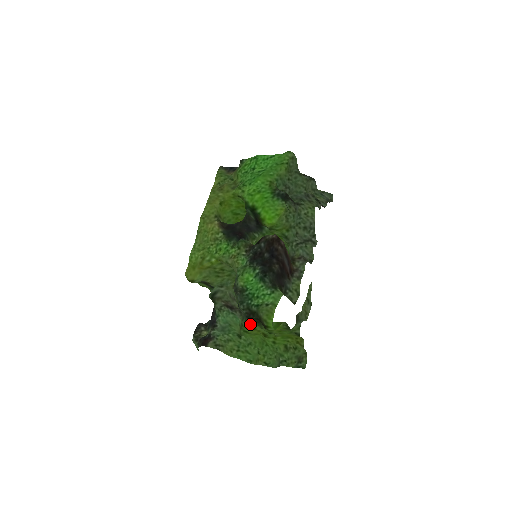
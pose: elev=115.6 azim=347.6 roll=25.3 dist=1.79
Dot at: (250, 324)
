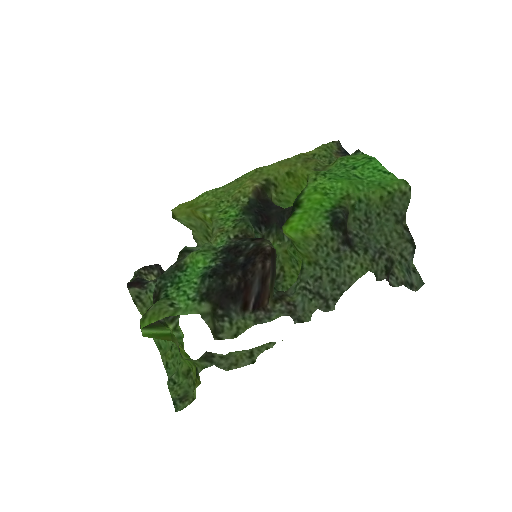
Dot at: occluded
